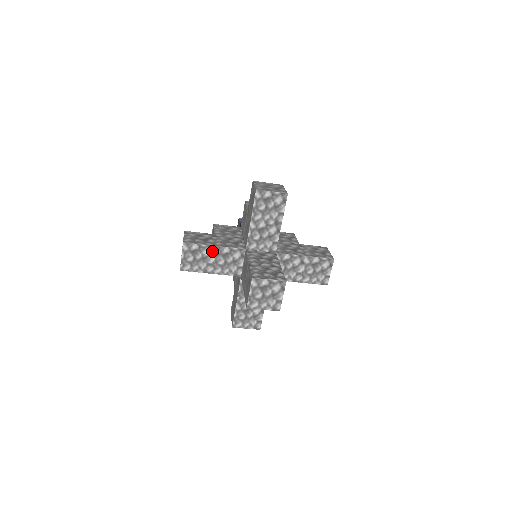
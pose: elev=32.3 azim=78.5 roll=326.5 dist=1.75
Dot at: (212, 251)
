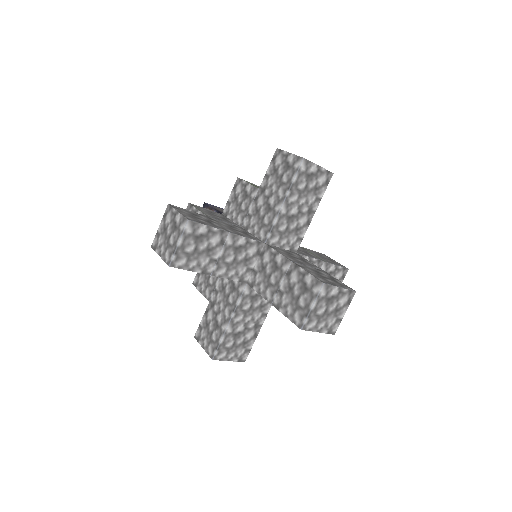
Dot at: (223, 240)
